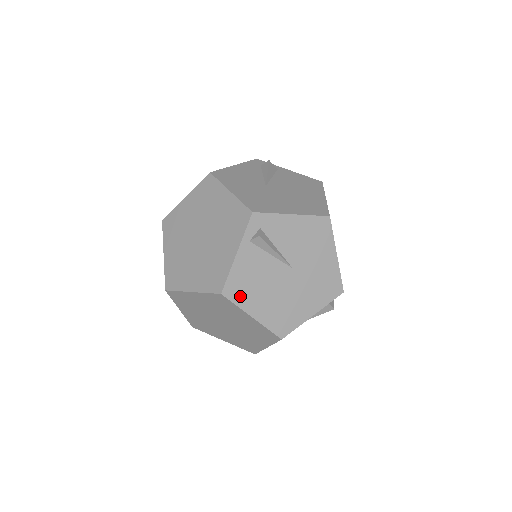
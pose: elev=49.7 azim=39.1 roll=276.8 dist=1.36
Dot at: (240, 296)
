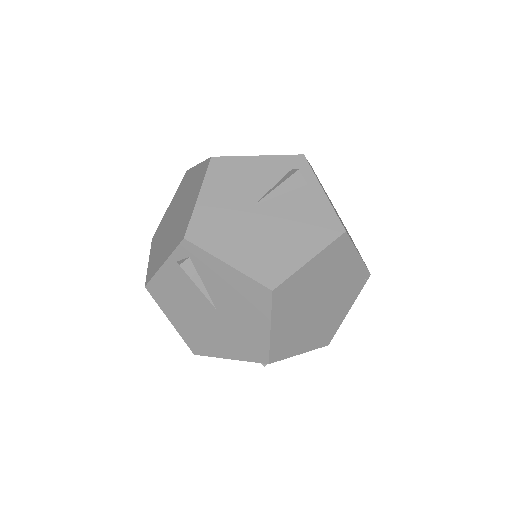
Dot at: (161, 299)
